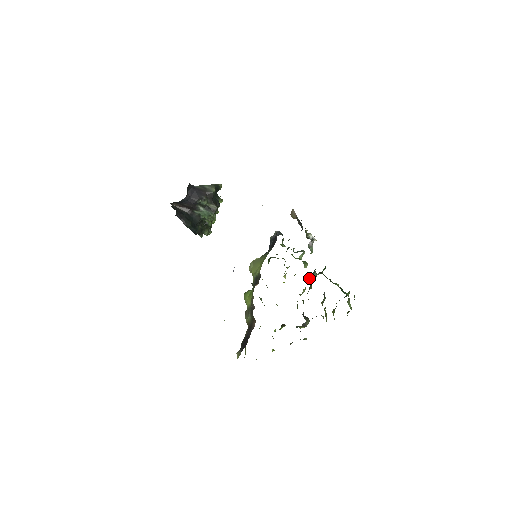
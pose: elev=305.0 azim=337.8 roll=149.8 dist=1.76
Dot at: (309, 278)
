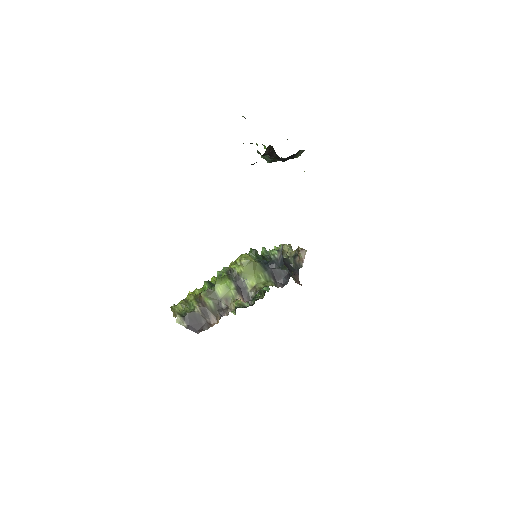
Dot at: occluded
